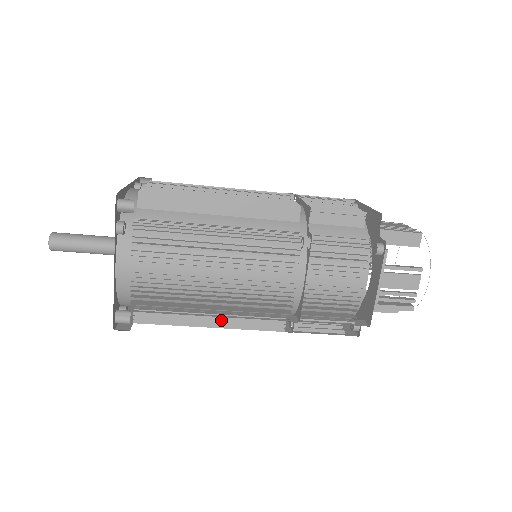
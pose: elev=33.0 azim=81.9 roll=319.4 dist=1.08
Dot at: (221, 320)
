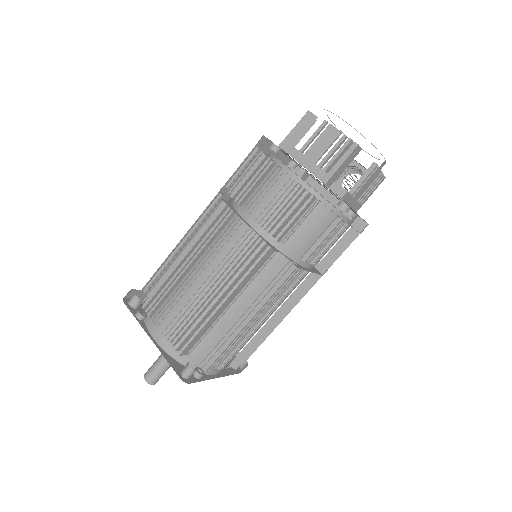
Dot at: (260, 313)
